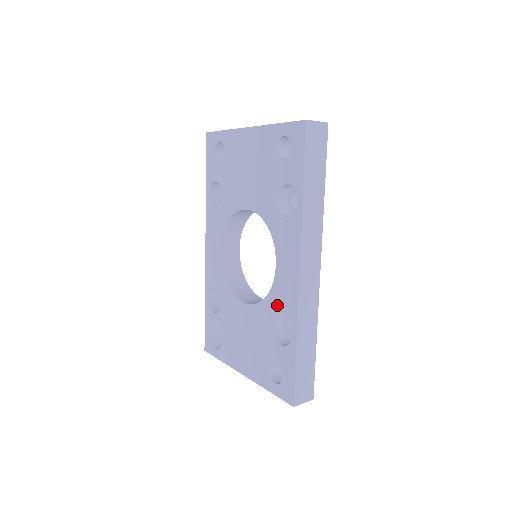
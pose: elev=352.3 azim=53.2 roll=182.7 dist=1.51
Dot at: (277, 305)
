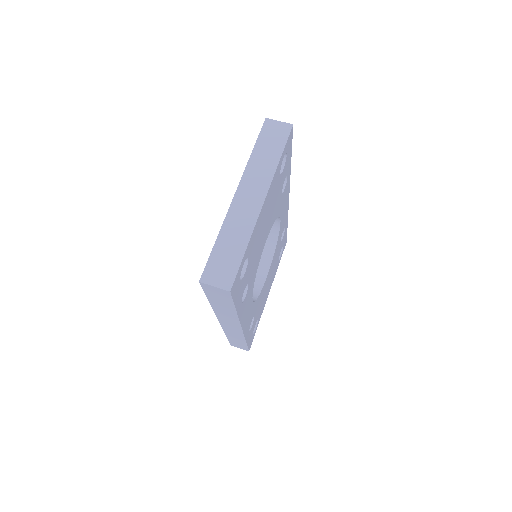
Dot at: occluded
